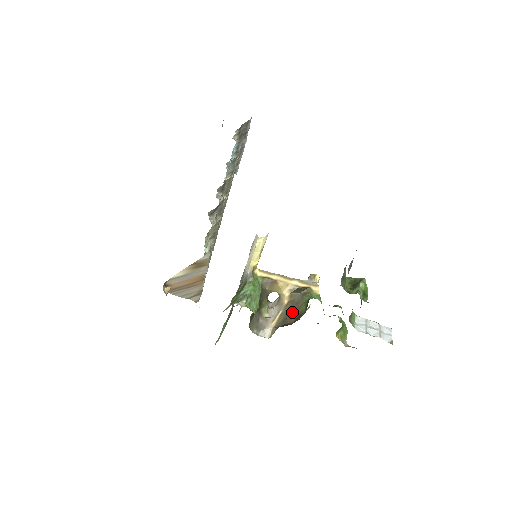
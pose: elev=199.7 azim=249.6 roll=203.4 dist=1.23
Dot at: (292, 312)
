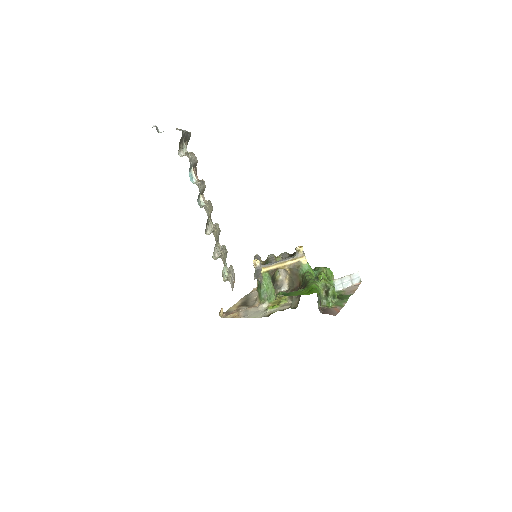
Dot at: (295, 279)
